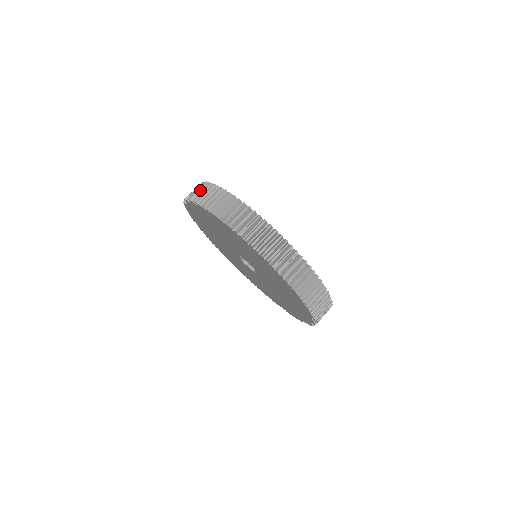
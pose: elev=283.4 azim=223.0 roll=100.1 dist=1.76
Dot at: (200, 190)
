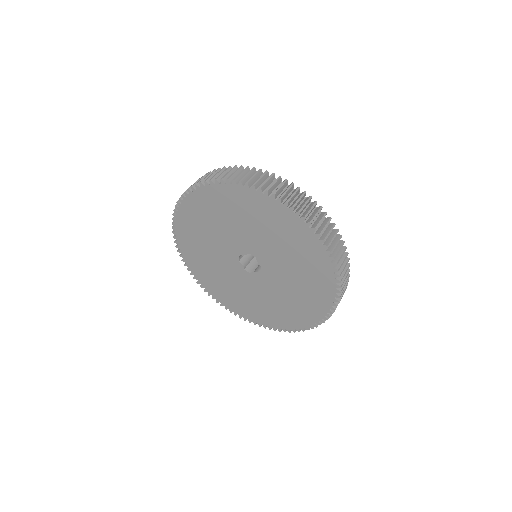
Dot at: occluded
